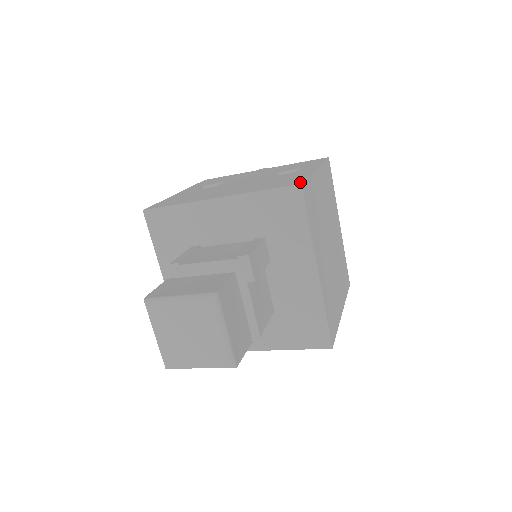
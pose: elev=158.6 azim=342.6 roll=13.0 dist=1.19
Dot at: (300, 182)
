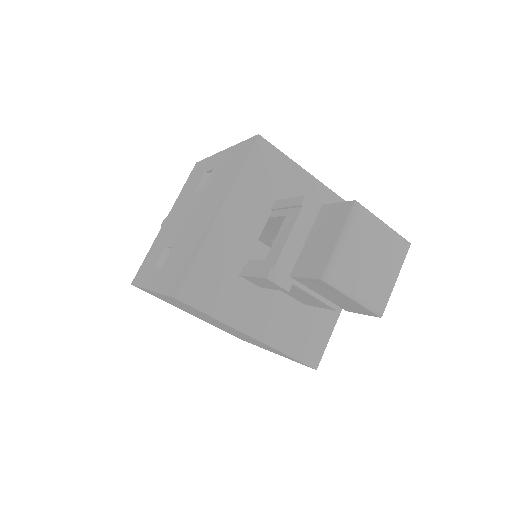
Dot at: (253, 138)
